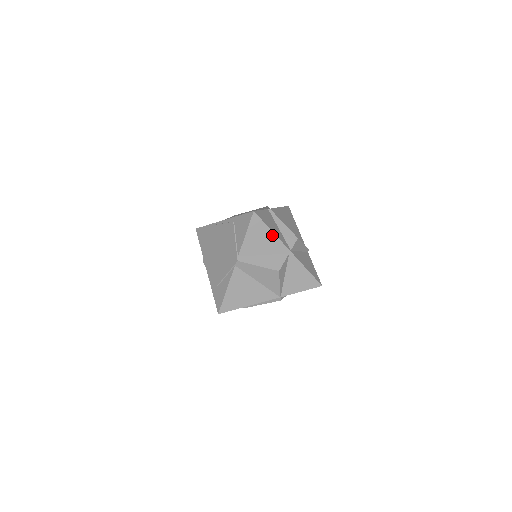
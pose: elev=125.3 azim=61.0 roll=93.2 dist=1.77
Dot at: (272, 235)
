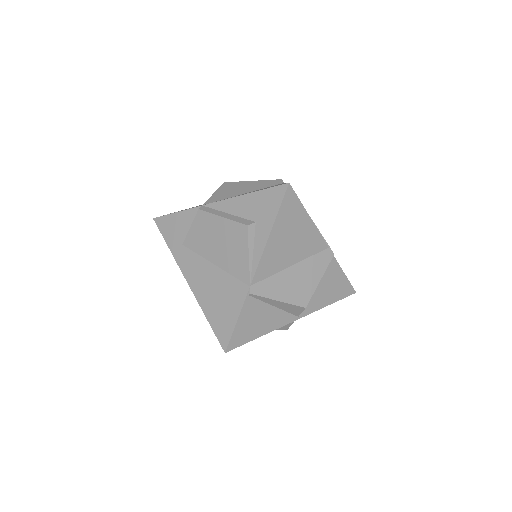
Dot at: (264, 333)
